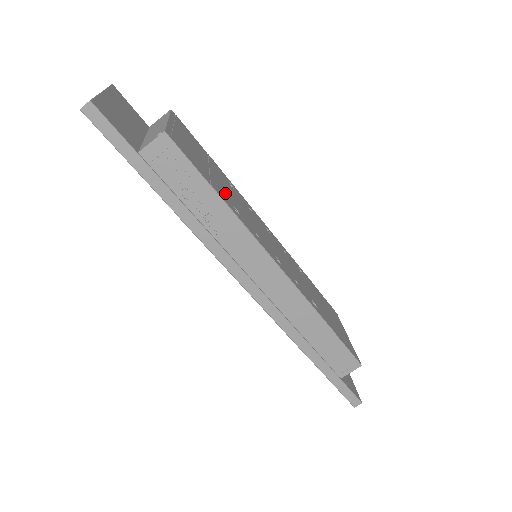
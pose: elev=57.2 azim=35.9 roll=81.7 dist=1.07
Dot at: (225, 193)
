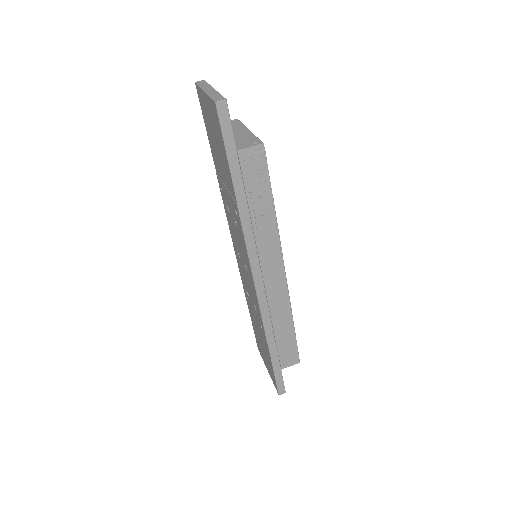
Dot at: occluded
